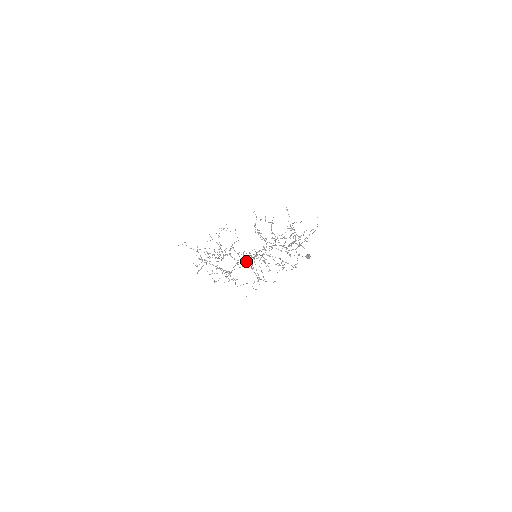
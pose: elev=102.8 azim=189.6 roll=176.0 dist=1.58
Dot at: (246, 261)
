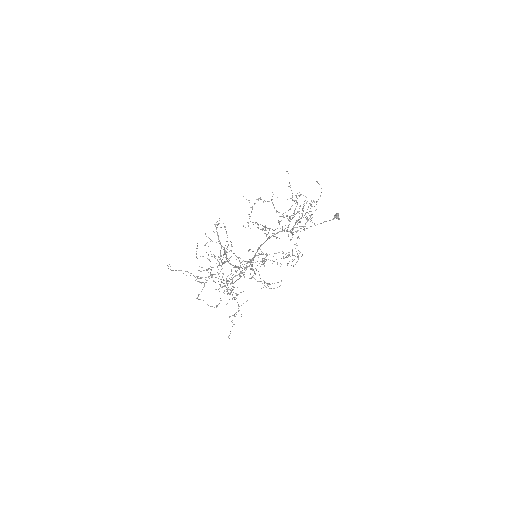
Dot at: occluded
